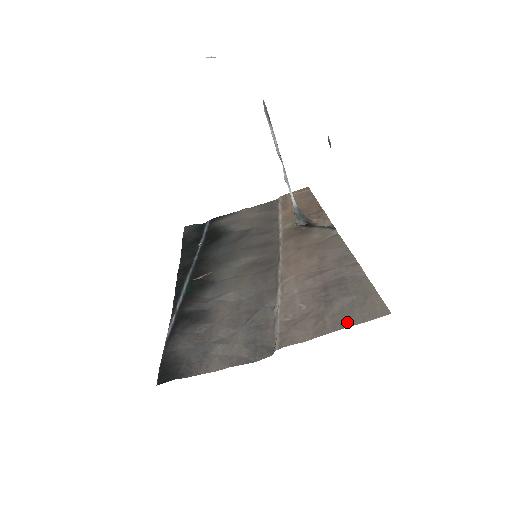
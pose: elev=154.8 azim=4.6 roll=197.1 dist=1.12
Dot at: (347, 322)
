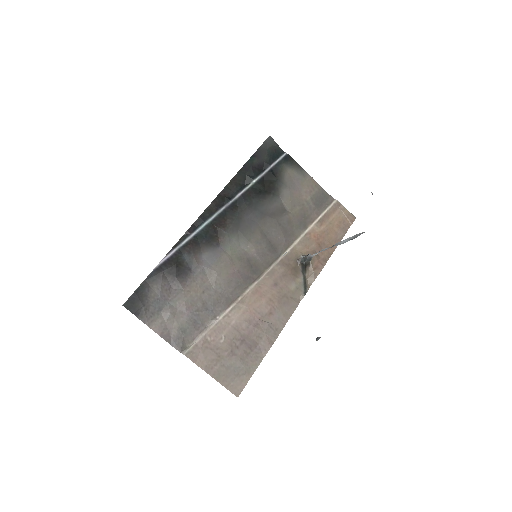
Dot at: (221, 378)
